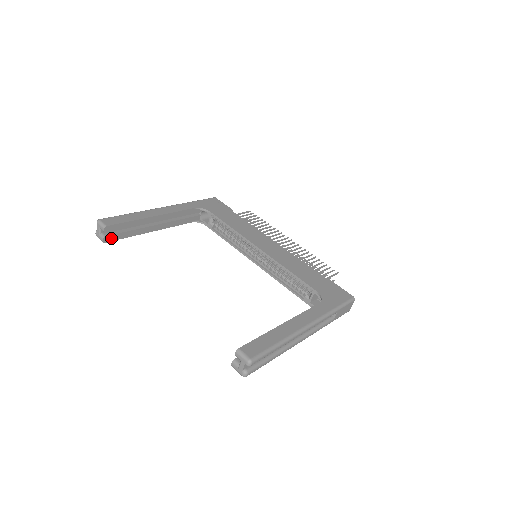
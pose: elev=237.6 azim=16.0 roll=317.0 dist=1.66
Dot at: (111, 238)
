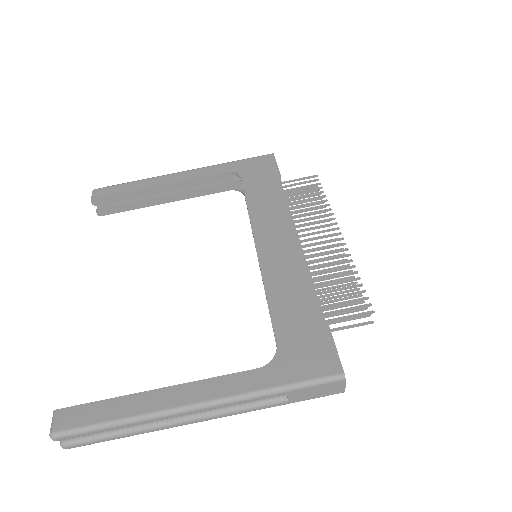
Dot at: (108, 211)
